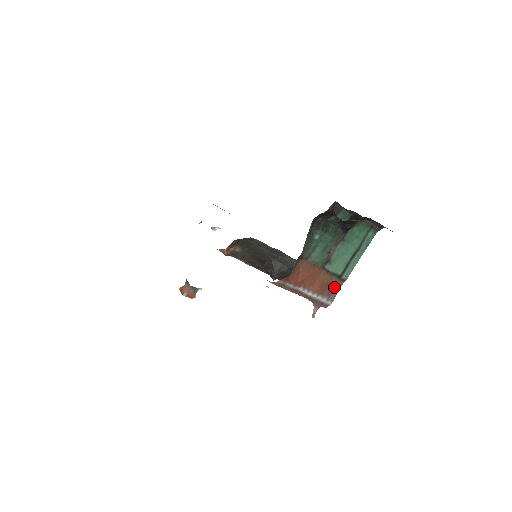
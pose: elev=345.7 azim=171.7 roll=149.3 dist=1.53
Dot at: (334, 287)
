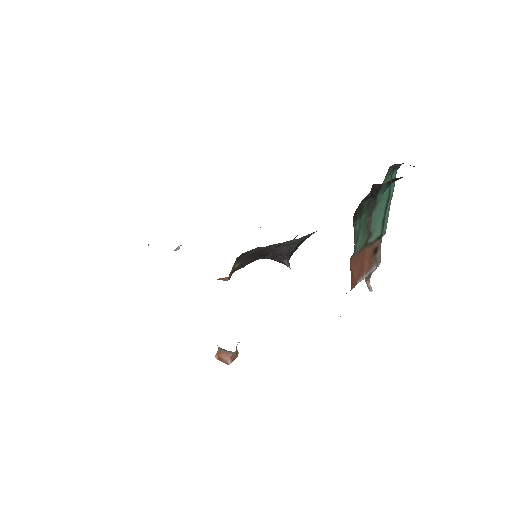
Dot at: (377, 249)
